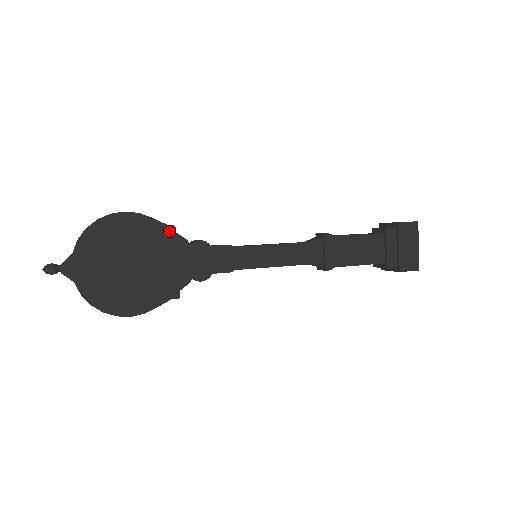
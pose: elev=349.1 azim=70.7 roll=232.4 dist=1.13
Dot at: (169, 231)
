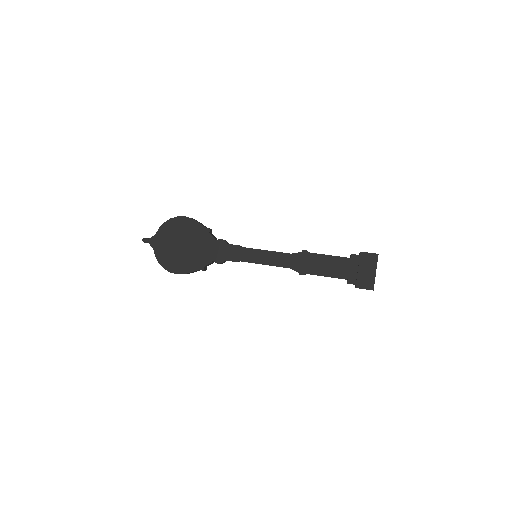
Dot at: (206, 231)
